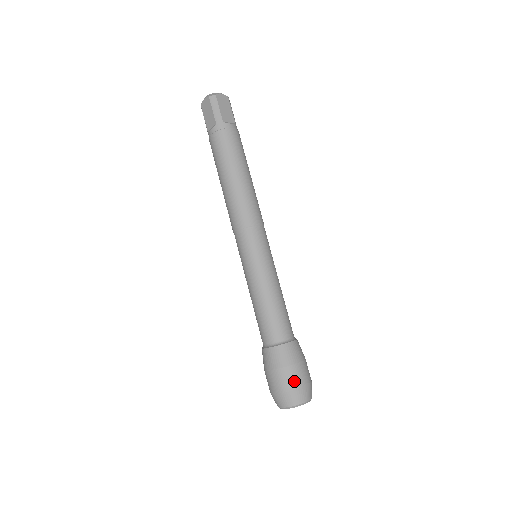
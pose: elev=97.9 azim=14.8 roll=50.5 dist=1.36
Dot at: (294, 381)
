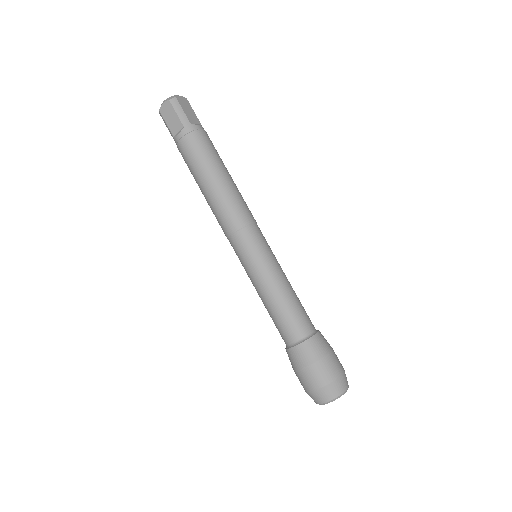
Dot at: (332, 372)
